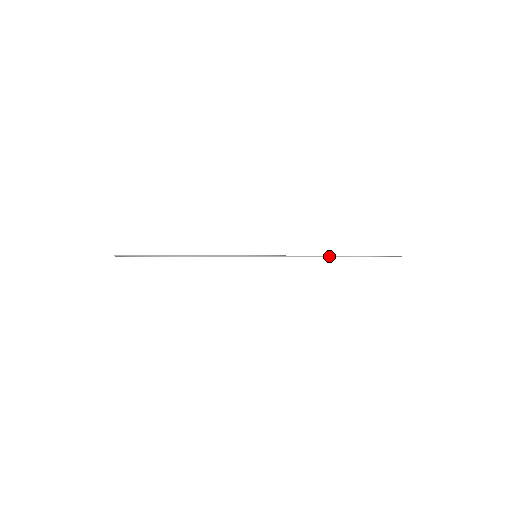
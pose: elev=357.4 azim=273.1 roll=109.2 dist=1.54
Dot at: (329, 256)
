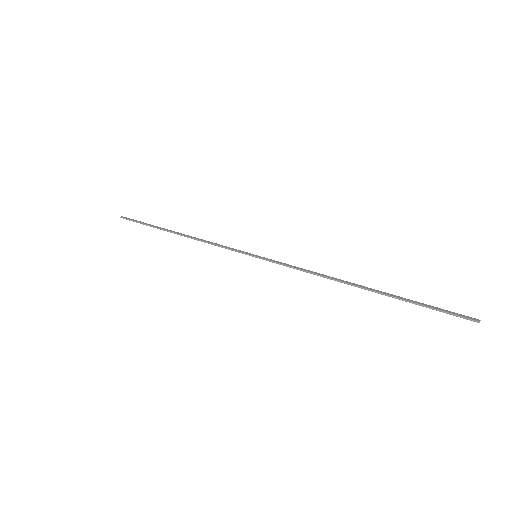
Dot at: (354, 283)
